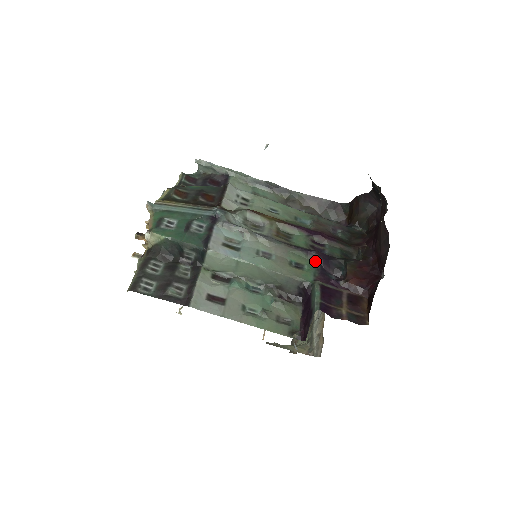
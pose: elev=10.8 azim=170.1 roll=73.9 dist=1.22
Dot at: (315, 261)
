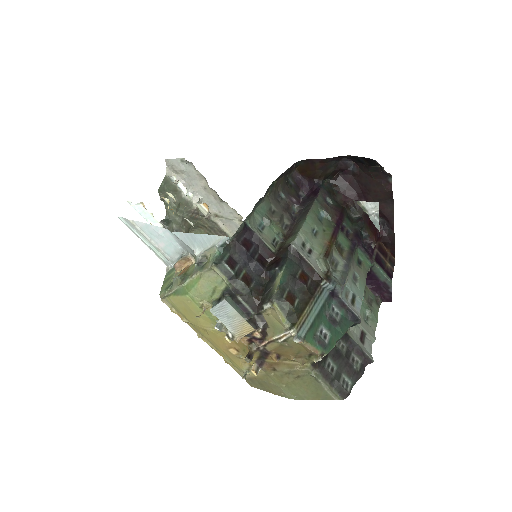
Dot at: (358, 247)
